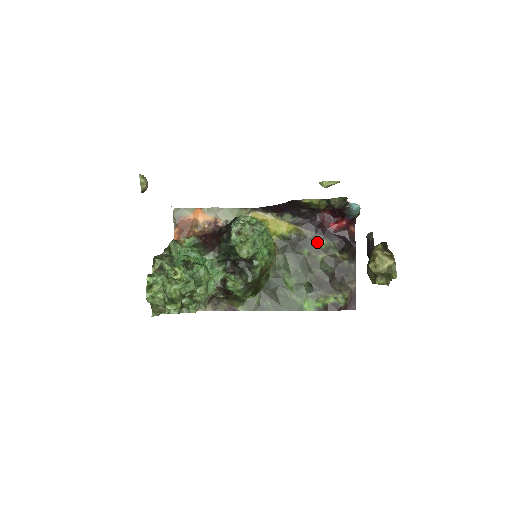
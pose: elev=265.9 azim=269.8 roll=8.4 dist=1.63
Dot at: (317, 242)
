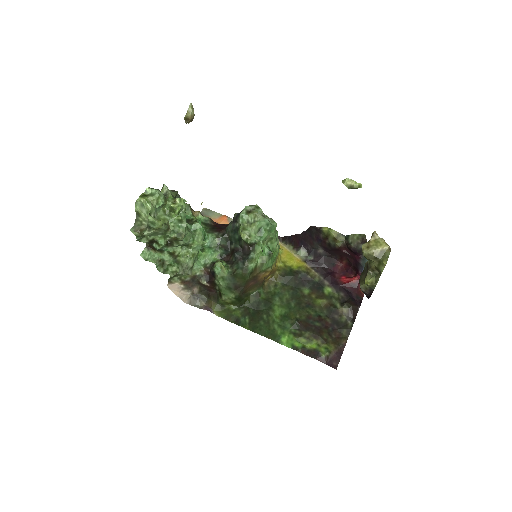
Dot at: (322, 287)
